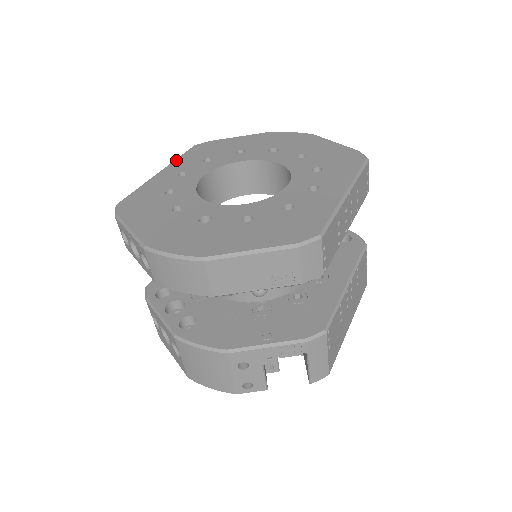
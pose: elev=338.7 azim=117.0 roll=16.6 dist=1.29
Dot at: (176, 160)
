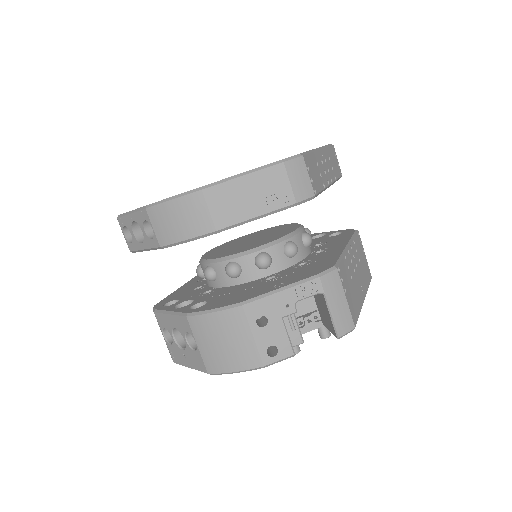
Dot at: occluded
